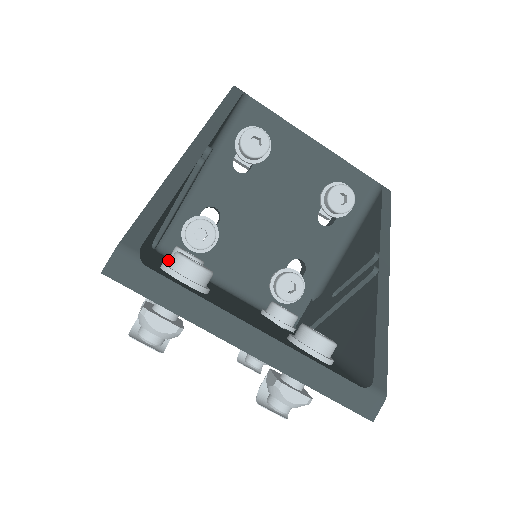
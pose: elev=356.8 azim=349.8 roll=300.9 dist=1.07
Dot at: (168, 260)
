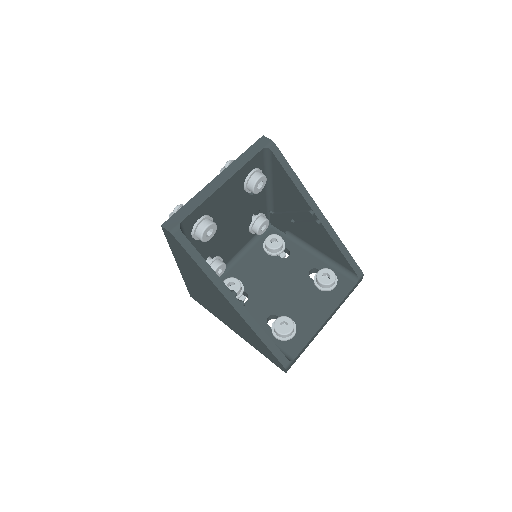
Dot at: occluded
